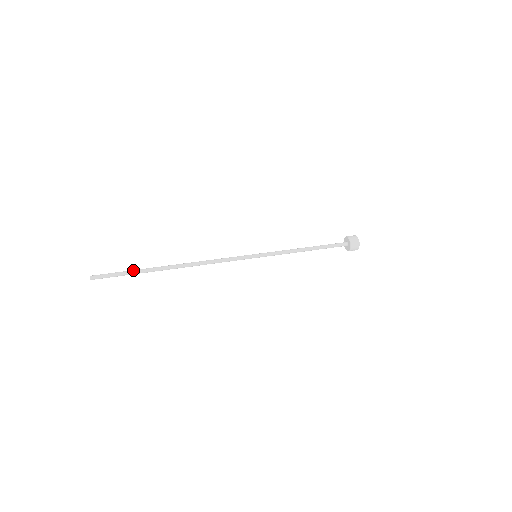
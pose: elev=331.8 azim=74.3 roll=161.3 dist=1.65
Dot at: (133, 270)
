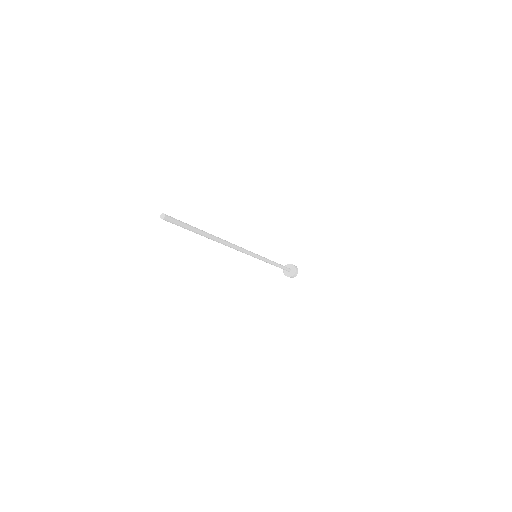
Dot at: (192, 226)
